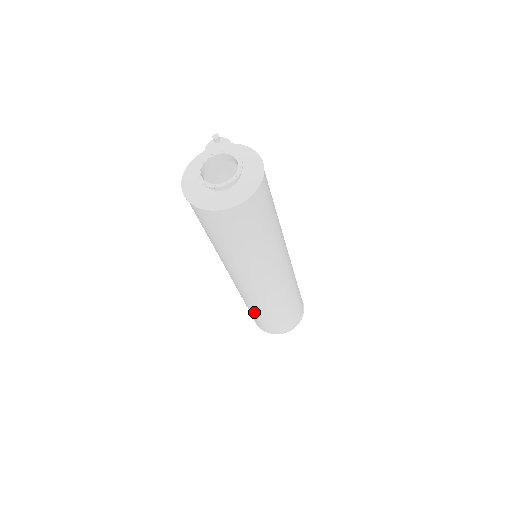
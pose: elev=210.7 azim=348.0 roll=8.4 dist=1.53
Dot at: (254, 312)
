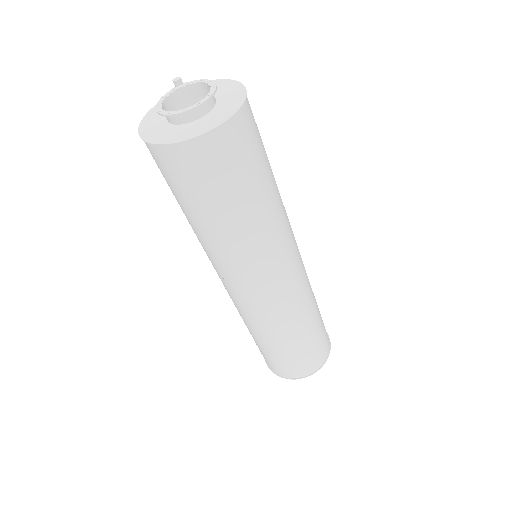
Dot at: (267, 345)
